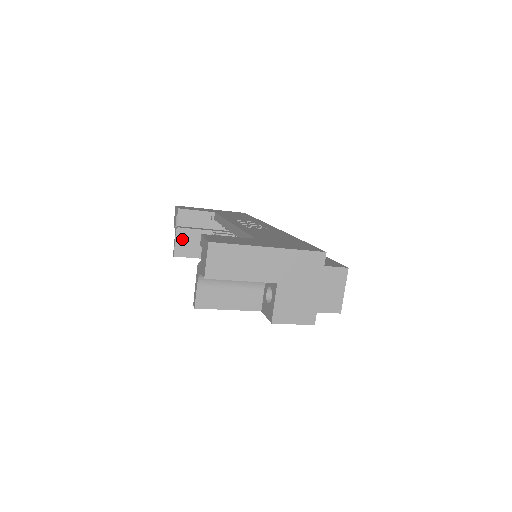
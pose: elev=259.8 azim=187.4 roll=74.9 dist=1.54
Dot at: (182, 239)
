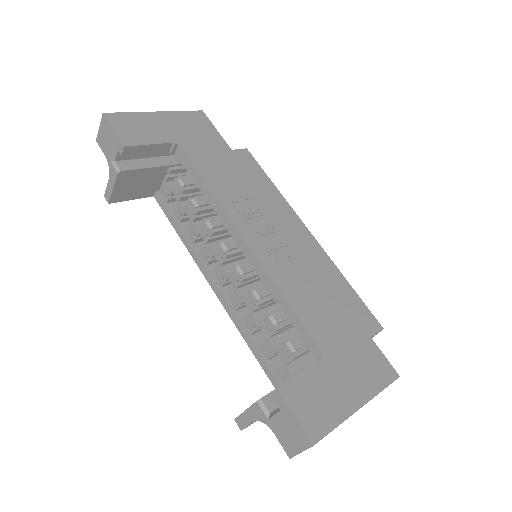
Dot at: (124, 183)
